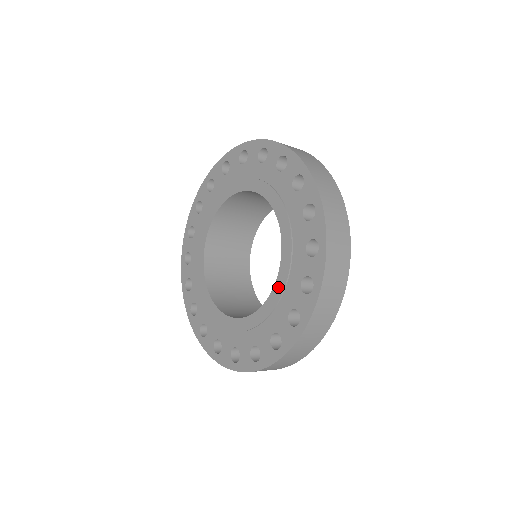
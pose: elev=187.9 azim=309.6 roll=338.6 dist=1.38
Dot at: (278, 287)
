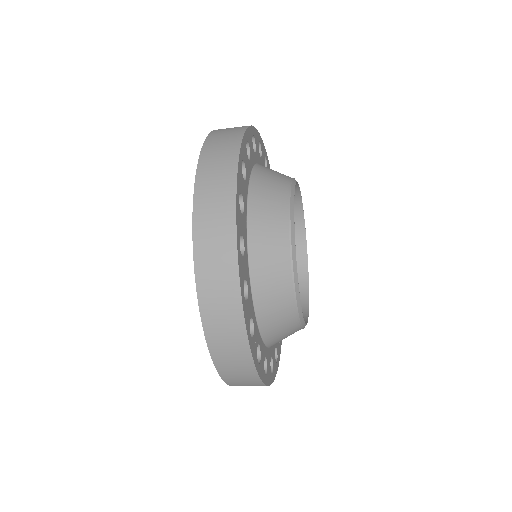
Dot at: occluded
